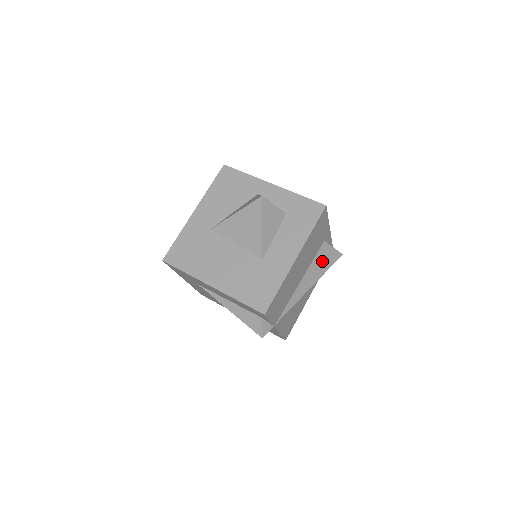
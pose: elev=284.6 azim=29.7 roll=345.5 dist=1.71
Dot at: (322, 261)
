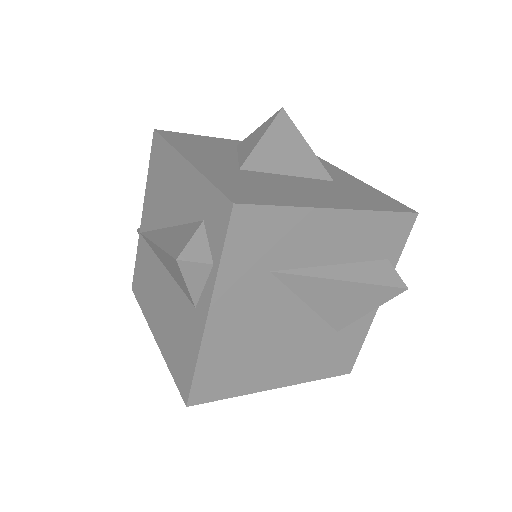
Dot at: occluded
